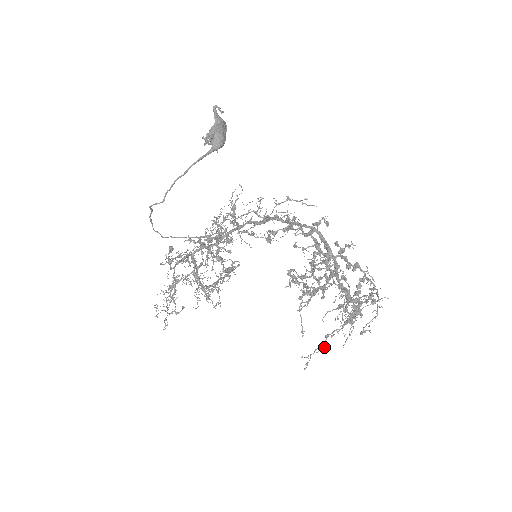
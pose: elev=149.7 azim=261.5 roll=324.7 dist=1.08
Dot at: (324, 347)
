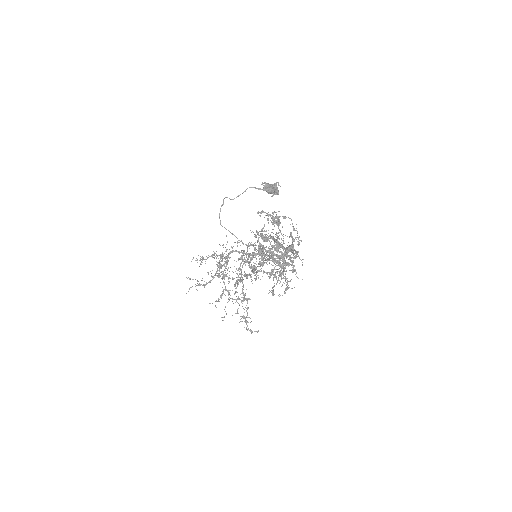
Dot at: occluded
